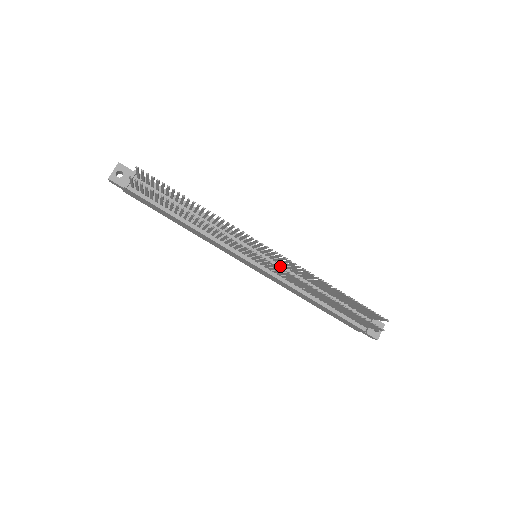
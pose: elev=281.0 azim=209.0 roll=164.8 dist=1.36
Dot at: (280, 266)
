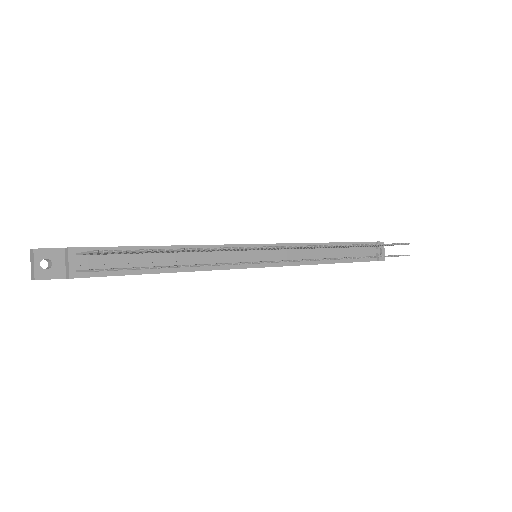
Dot at: (284, 251)
